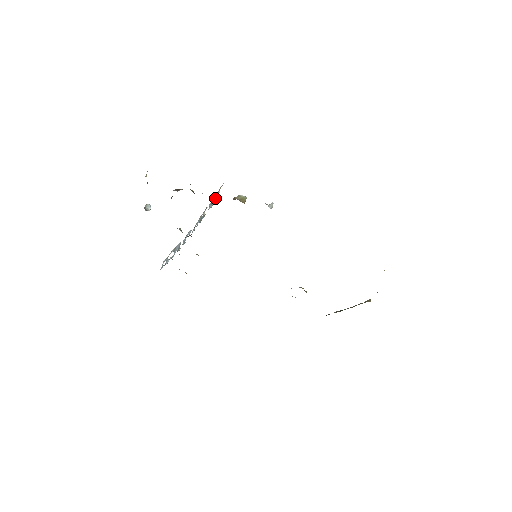
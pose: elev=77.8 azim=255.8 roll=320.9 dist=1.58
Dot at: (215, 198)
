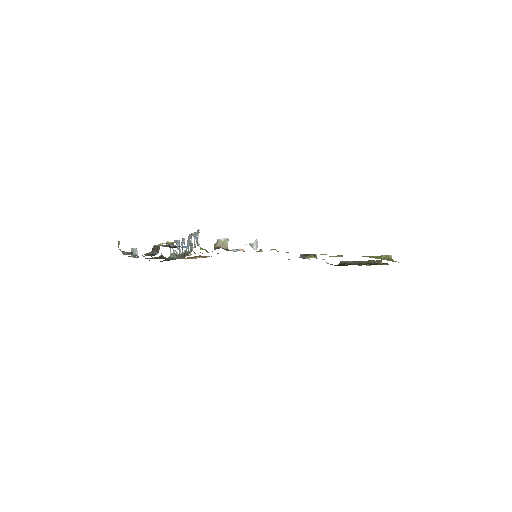
Dot at: (196, 240)
